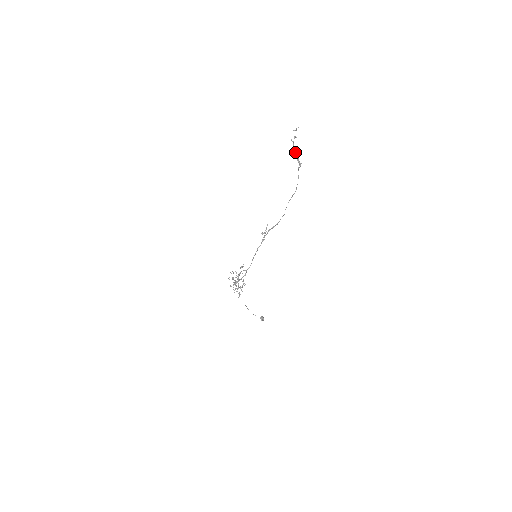
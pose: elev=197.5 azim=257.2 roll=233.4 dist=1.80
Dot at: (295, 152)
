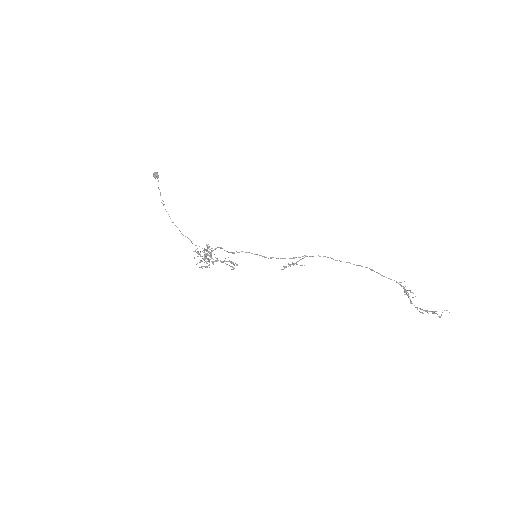
Dot at: occluded
